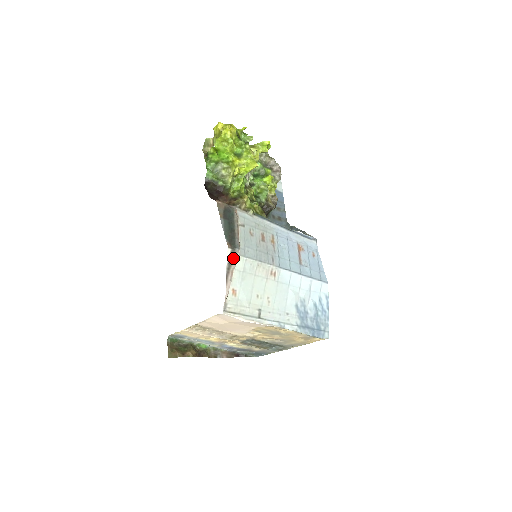
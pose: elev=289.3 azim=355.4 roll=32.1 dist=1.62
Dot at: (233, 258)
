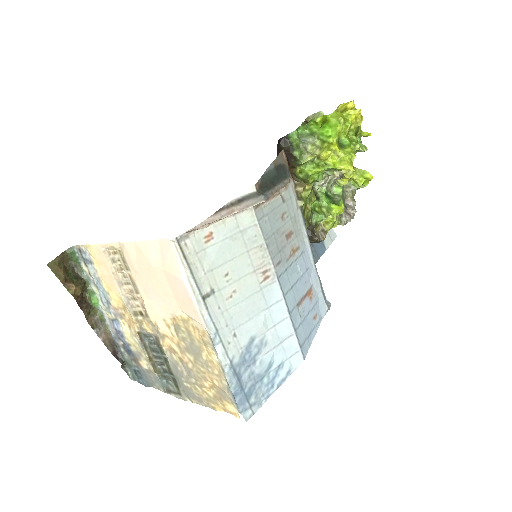
Dot at: (249, 200)
